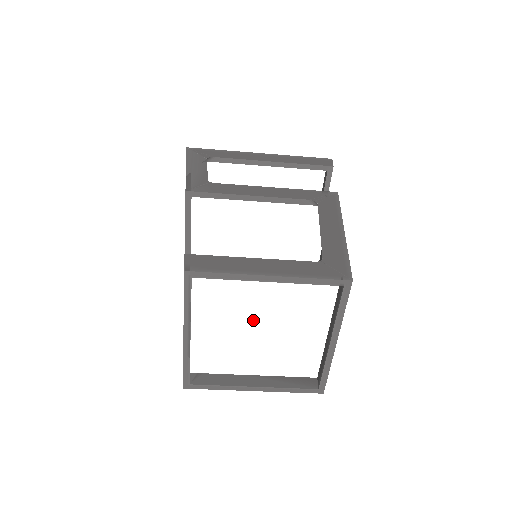
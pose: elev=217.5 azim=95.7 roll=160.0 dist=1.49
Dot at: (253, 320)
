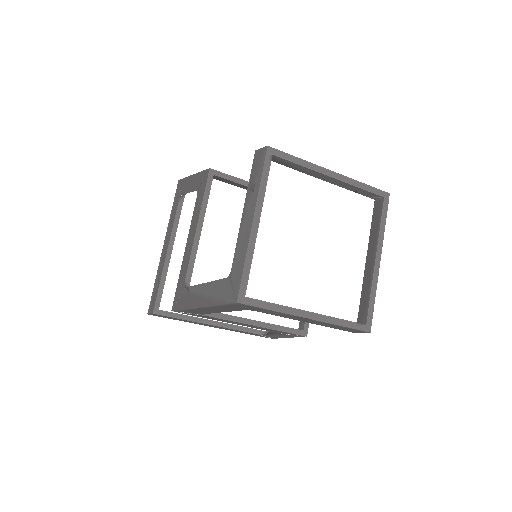
Dot at: (306, 235)
